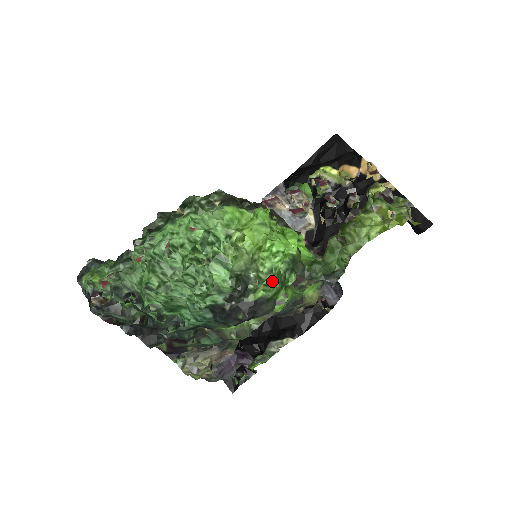
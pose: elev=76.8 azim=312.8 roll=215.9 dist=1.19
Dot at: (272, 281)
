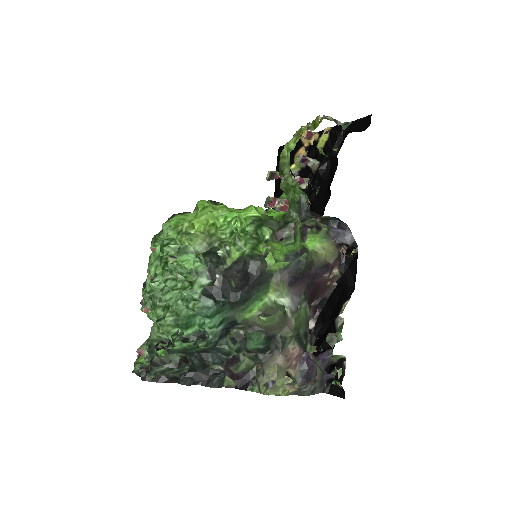
Dot at: (236, 237)
